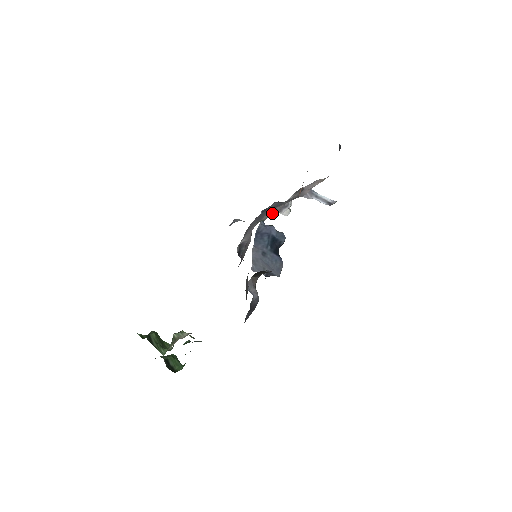
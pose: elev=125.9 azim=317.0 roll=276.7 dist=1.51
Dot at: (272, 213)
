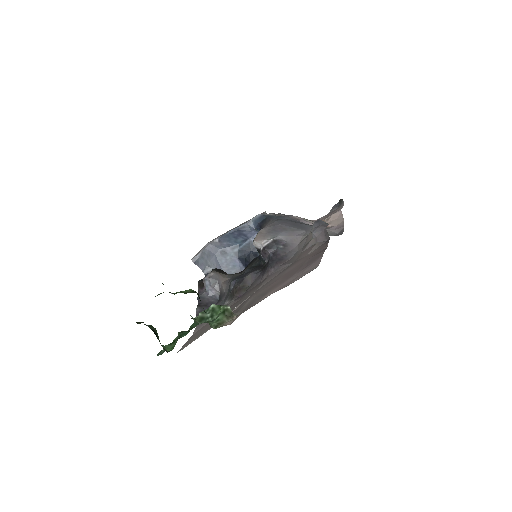
Dot at: occluded
